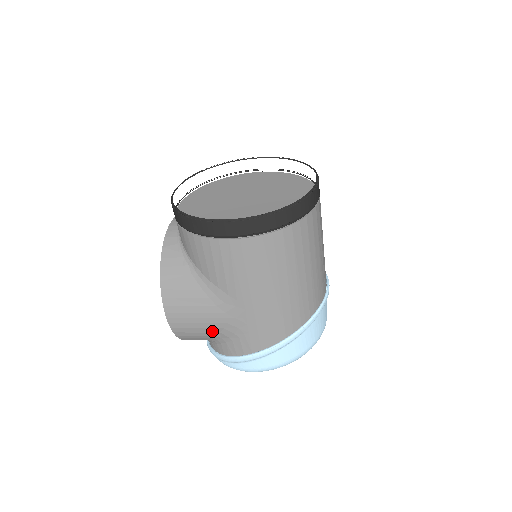
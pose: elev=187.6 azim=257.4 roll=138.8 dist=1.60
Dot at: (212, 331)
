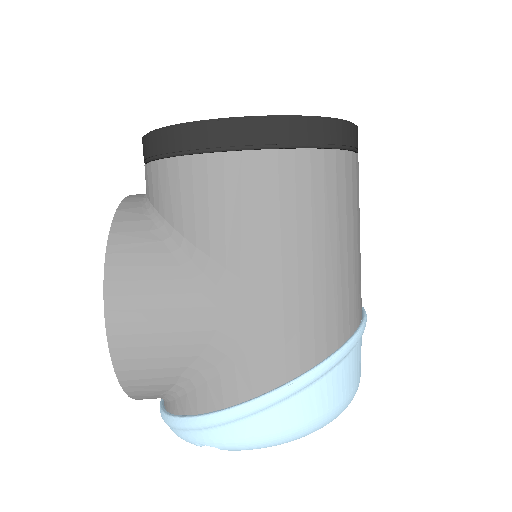
Dot at: (185, 353)
